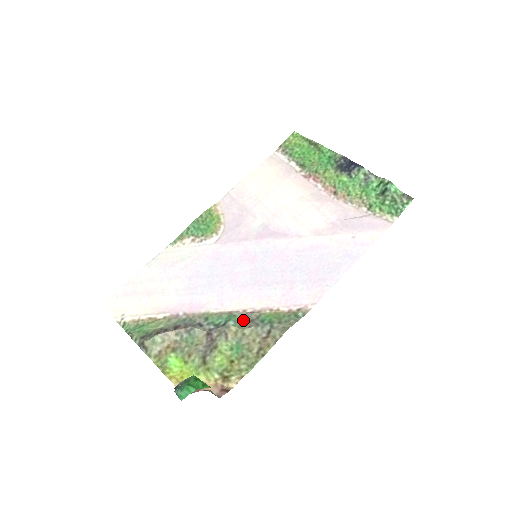
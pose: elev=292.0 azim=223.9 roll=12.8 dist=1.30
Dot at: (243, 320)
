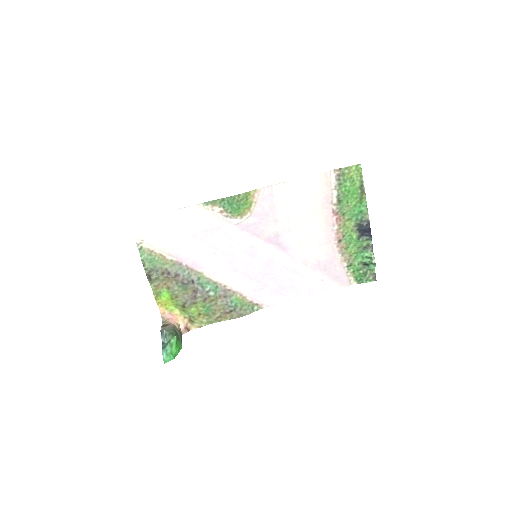
Dot at: (221, 294)
